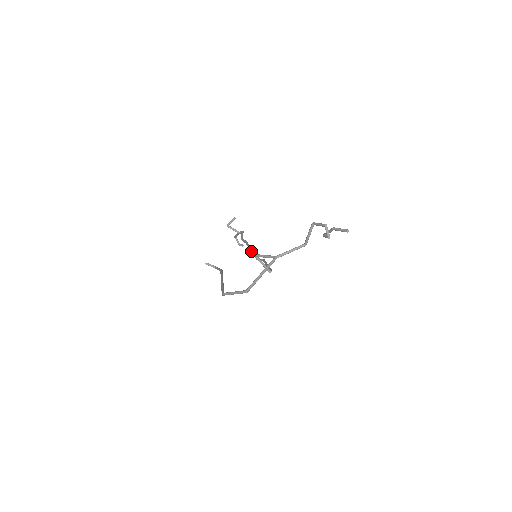
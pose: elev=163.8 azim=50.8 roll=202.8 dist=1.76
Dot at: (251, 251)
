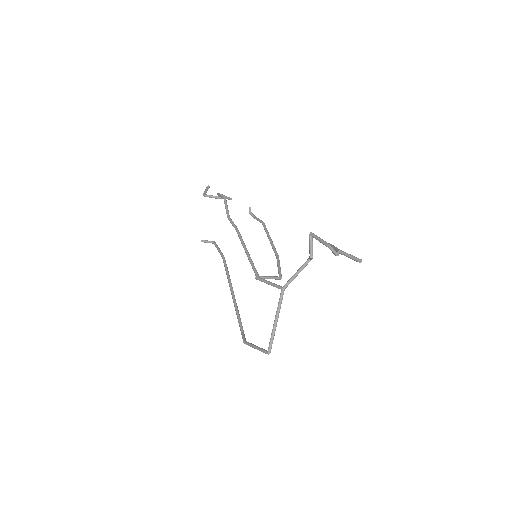
Dot at: occluded
